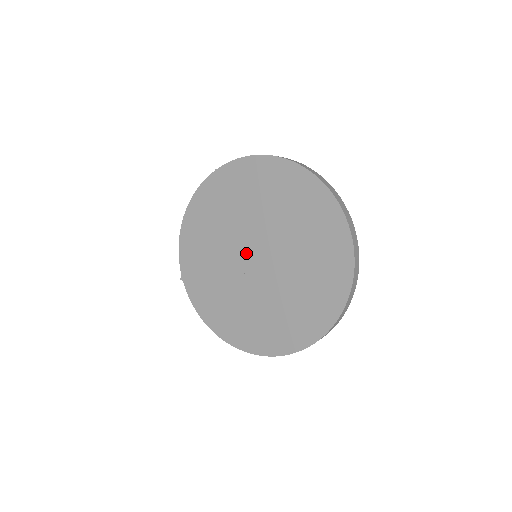
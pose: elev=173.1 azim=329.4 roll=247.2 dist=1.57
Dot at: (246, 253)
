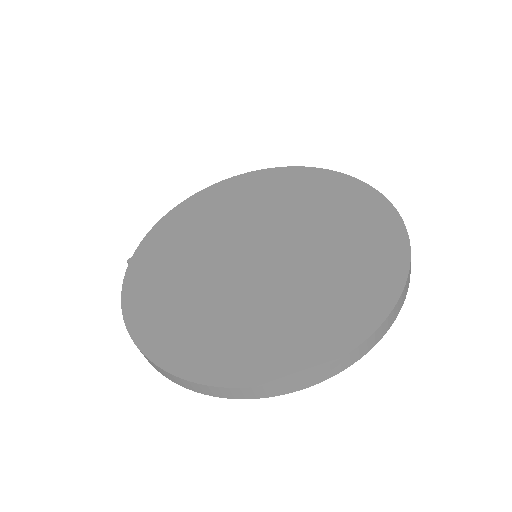
Dot at: (245, 247)
